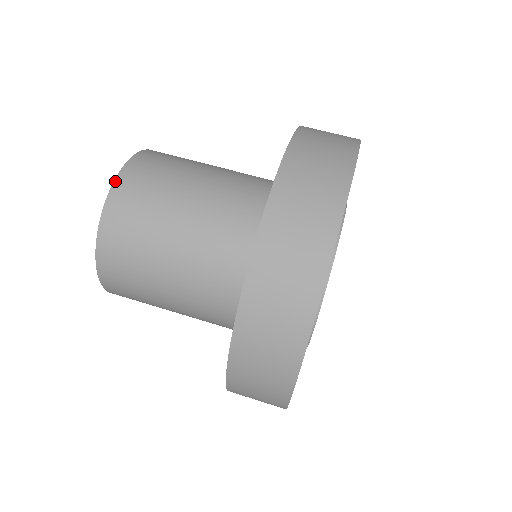
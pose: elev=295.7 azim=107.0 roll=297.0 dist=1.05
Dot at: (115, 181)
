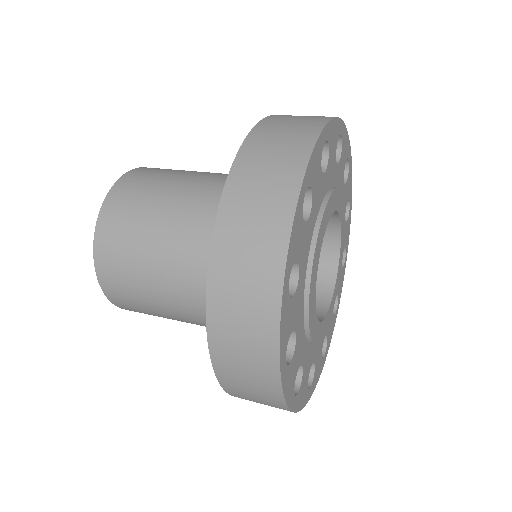
Dot at: (146, 167)
